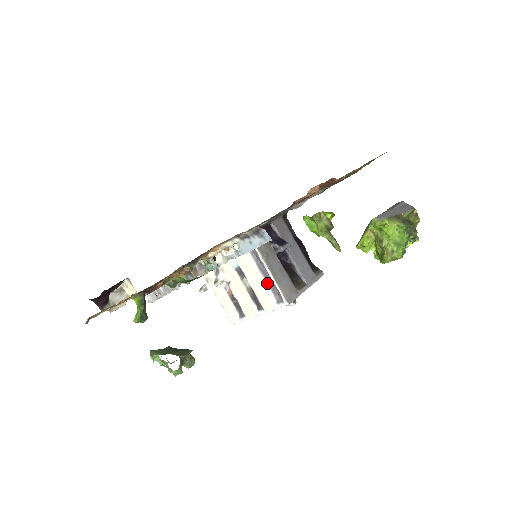
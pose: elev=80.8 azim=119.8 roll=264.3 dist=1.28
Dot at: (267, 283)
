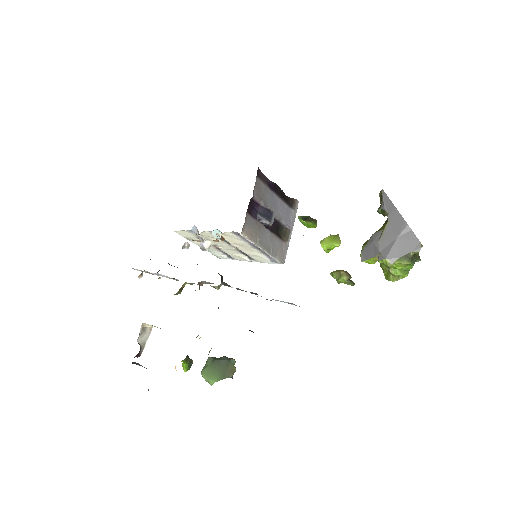
Dot at: (260, 252)
